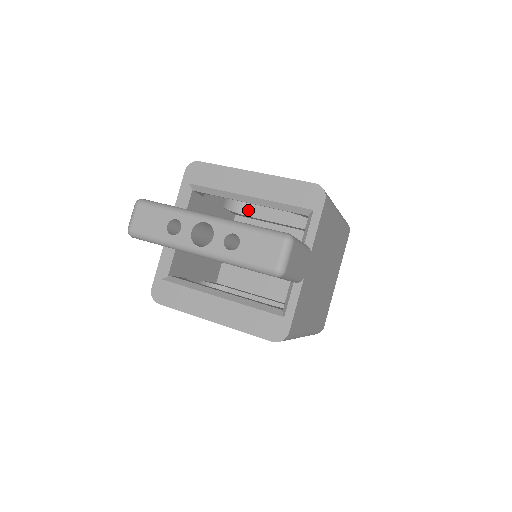
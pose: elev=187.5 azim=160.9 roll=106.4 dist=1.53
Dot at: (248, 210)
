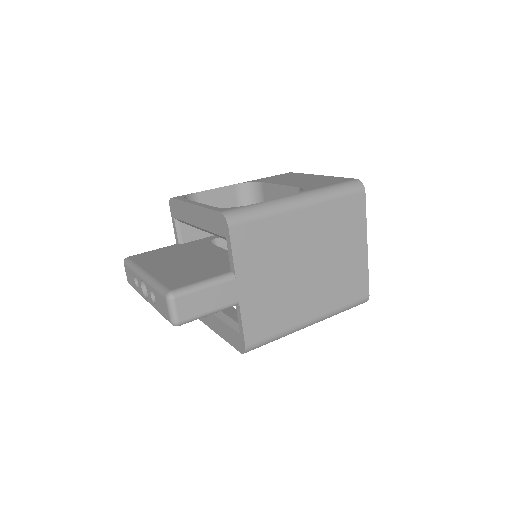
Dot at: (262, 200)
